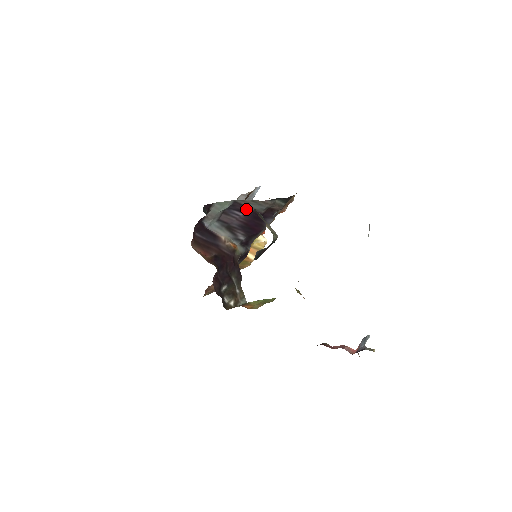
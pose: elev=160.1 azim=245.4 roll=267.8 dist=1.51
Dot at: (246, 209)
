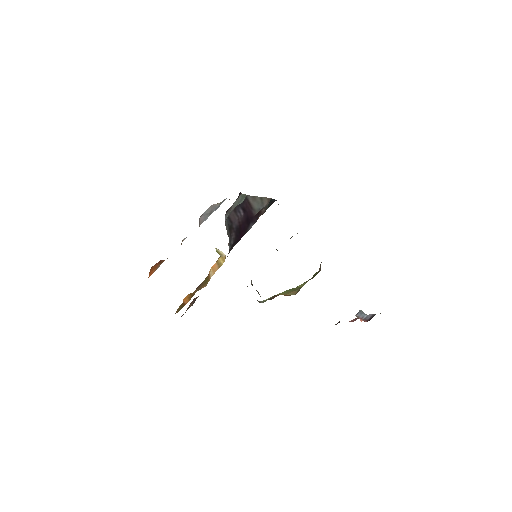
Dot at: (247, 208)
